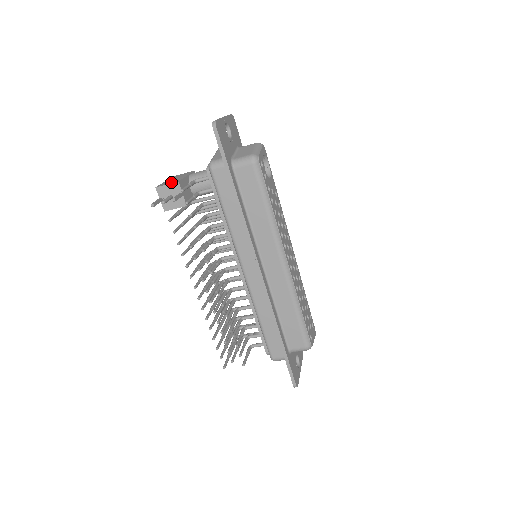
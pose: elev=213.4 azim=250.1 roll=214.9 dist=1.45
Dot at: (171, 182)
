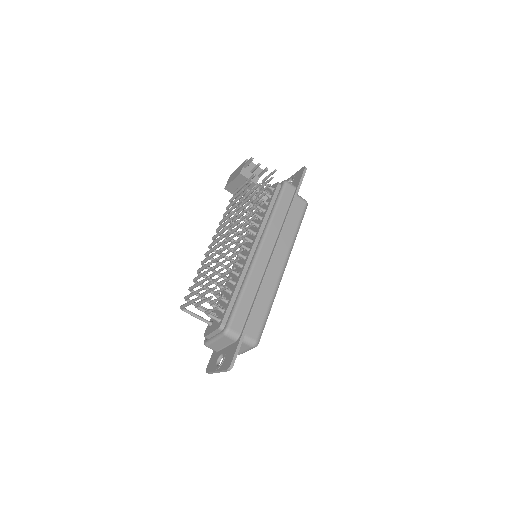
Dot at: occluded
